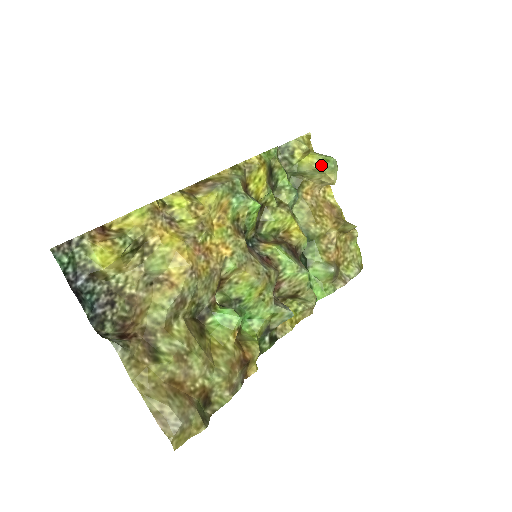
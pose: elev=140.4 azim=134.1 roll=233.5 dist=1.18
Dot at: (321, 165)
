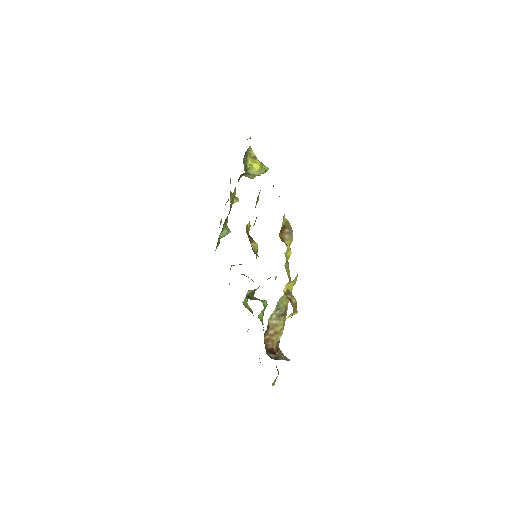
Dot at: (262, 173)
